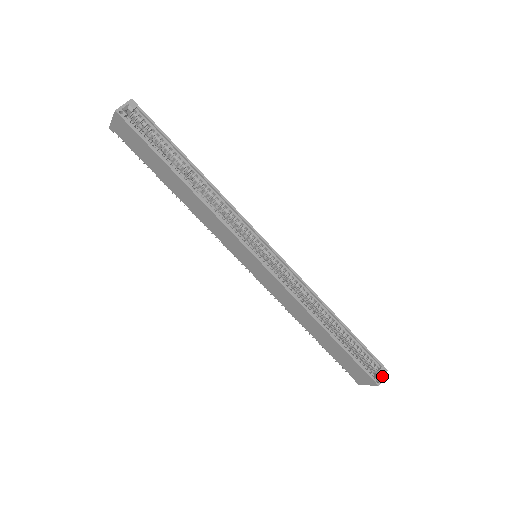
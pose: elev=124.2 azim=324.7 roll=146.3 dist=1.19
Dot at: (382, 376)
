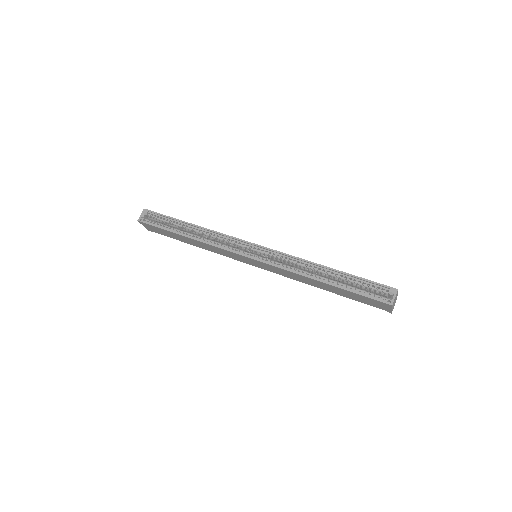
Dot at: (393, 296)
